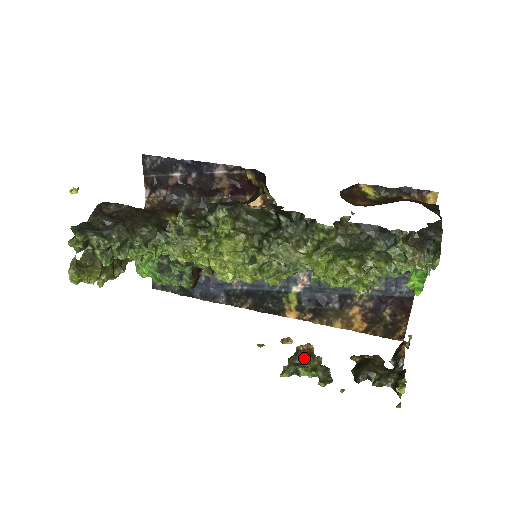
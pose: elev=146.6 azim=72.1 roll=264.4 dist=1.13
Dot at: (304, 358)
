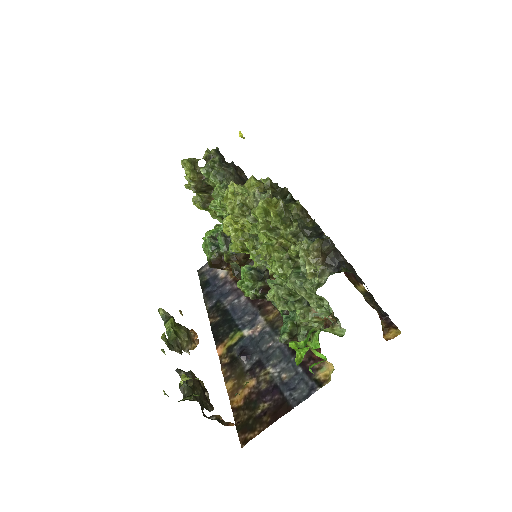
Dot at: (183, 326)
